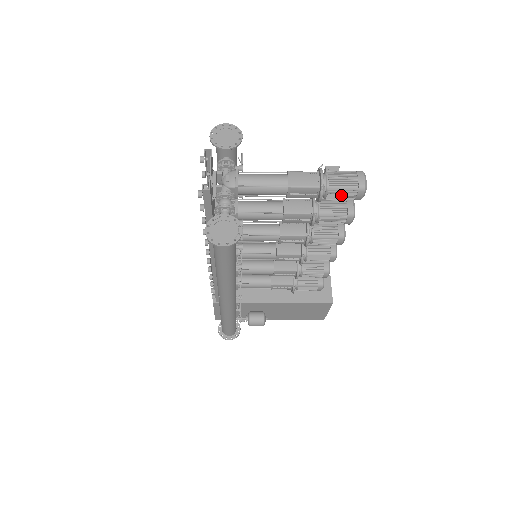
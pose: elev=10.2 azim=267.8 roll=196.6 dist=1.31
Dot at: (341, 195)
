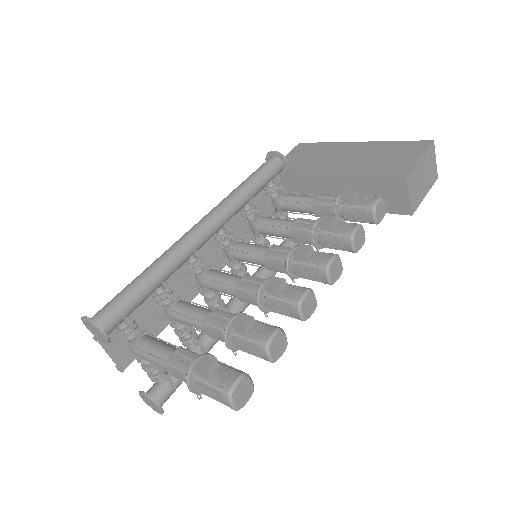
Dot at: occluded
